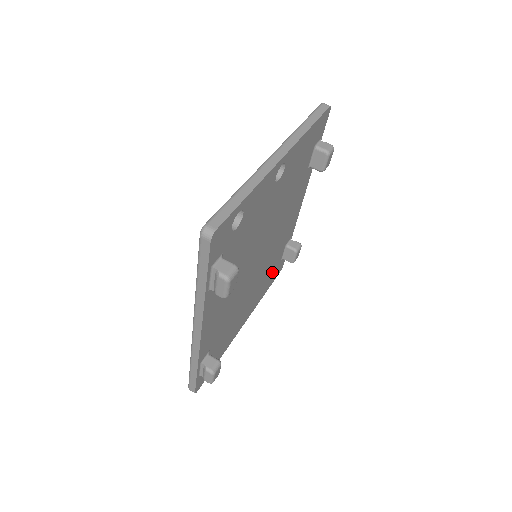
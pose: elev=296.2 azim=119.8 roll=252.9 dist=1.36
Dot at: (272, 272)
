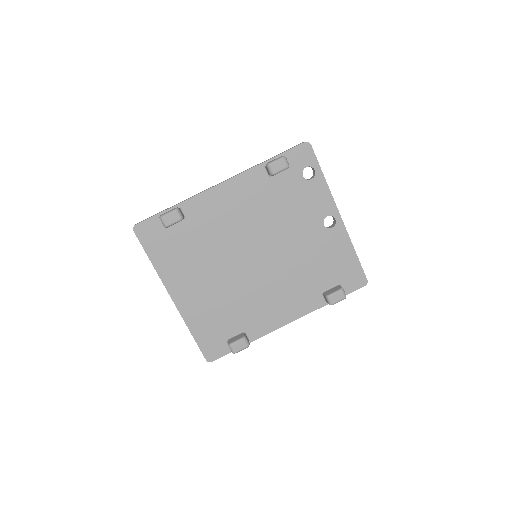
Dot at: (218, 325)
